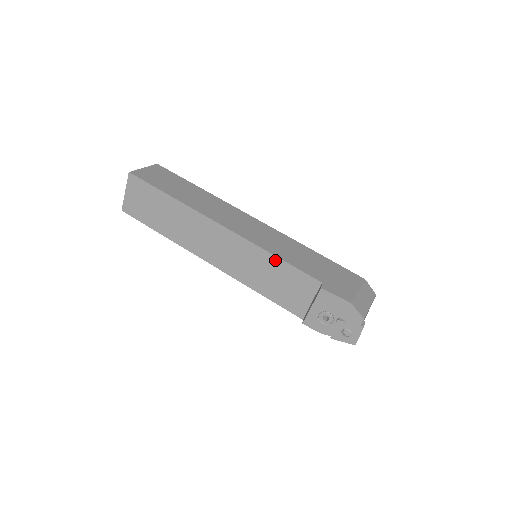
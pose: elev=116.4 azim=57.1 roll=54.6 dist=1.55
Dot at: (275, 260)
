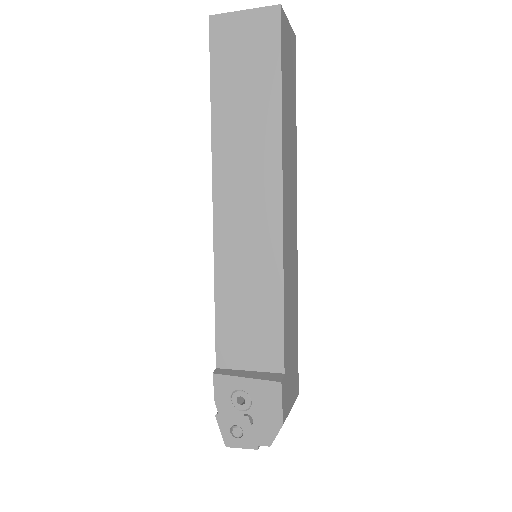
Dot at: (278, 298)
